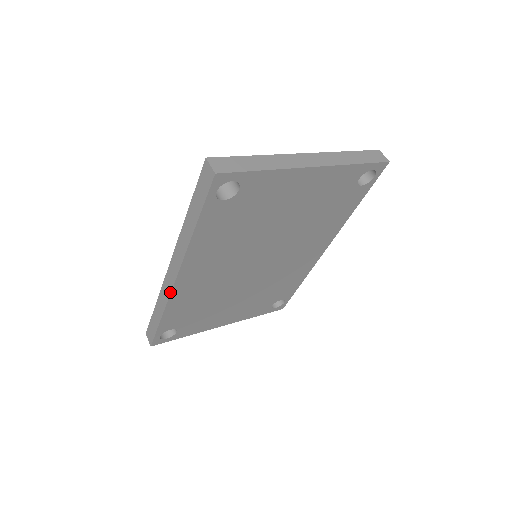
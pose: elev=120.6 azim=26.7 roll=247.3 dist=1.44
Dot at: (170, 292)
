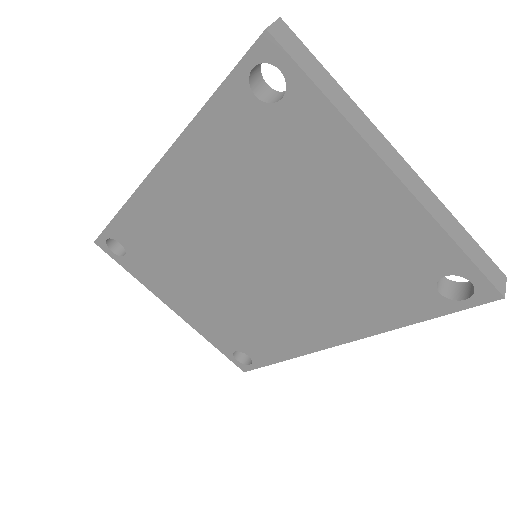
Dot at: (140, 184)
